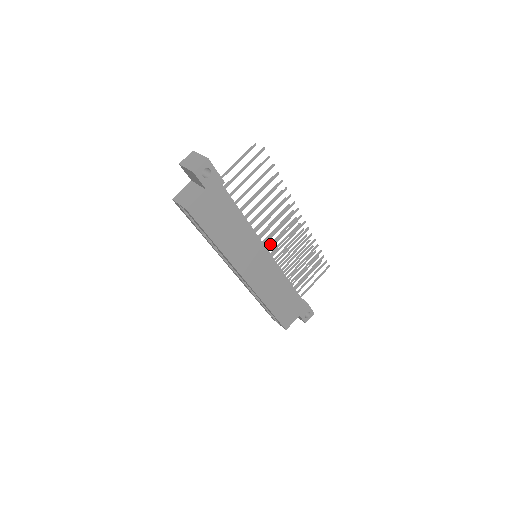
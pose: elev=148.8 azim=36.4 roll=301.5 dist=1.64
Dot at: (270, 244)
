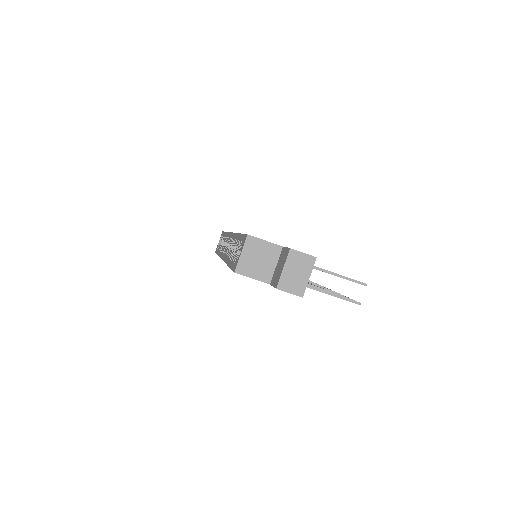
Dot at: occluded
